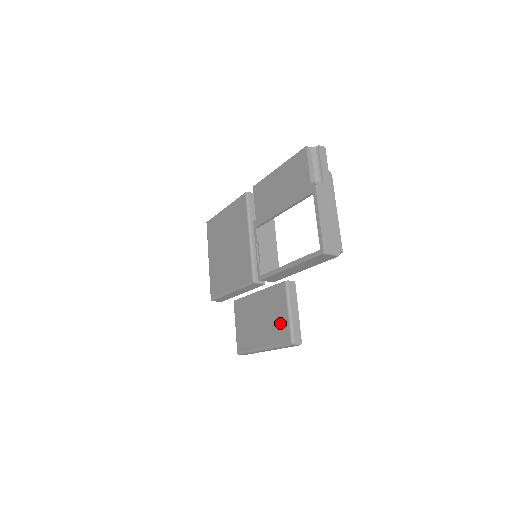
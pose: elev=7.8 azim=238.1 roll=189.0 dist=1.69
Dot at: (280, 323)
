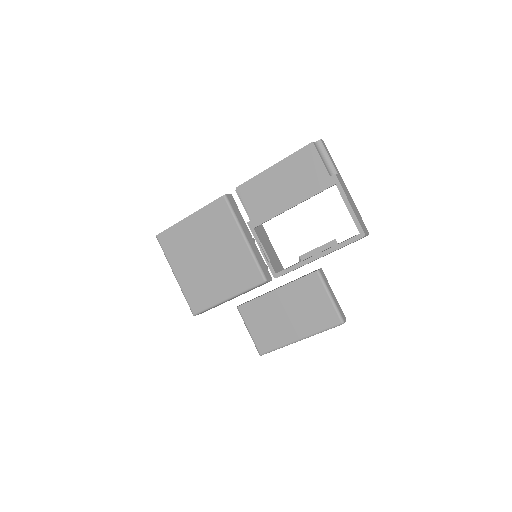
Dot at: (321, 310)
